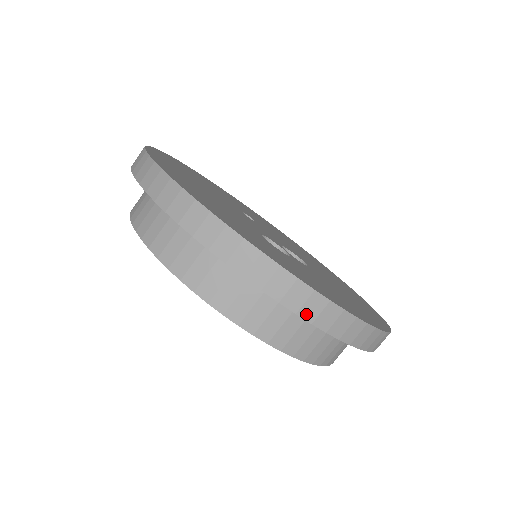
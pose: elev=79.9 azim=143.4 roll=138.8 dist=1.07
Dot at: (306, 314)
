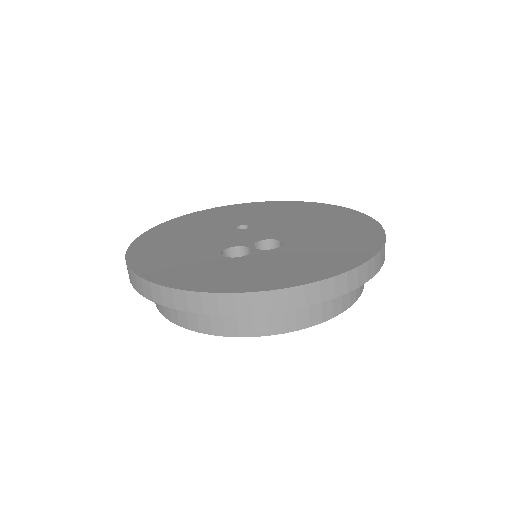
Dot at: (227, 311)
